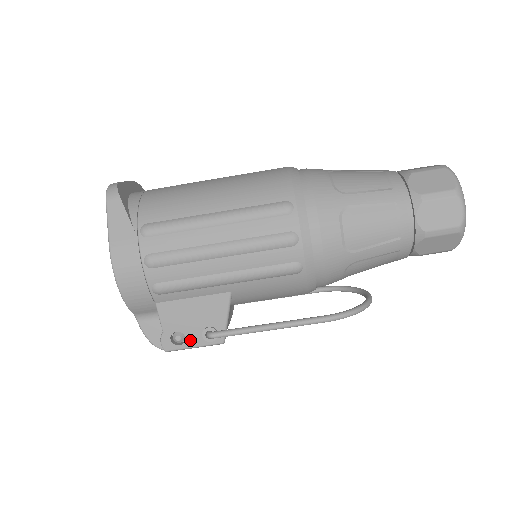
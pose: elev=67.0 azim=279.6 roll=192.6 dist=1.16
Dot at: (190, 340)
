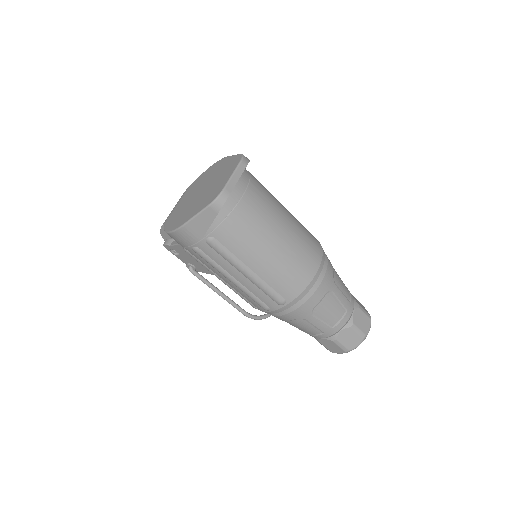
Dot at: (180, 257)
